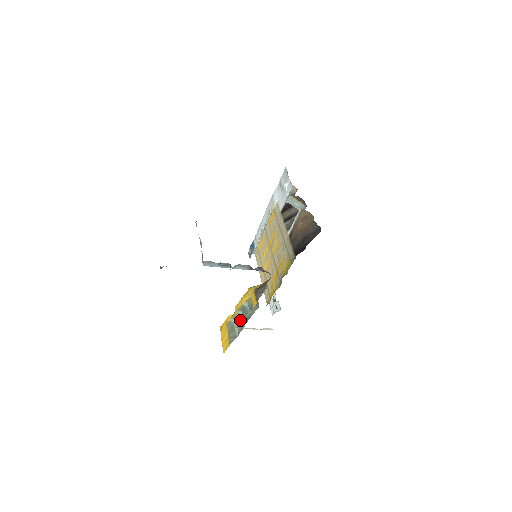
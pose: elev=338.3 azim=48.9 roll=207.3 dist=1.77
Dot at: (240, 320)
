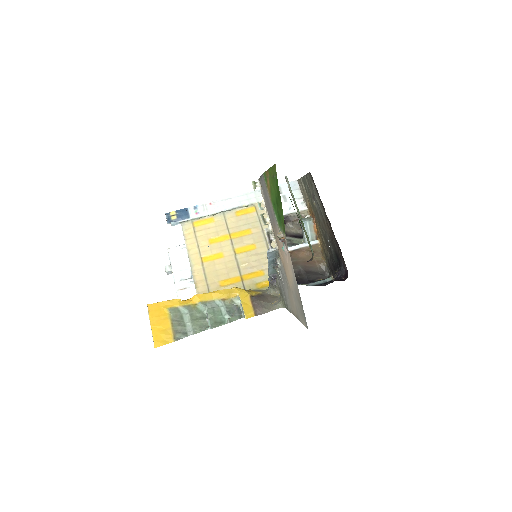
Dot at: (199, 316)
